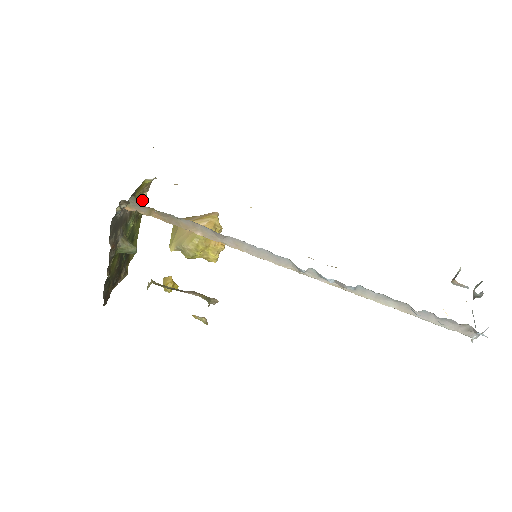
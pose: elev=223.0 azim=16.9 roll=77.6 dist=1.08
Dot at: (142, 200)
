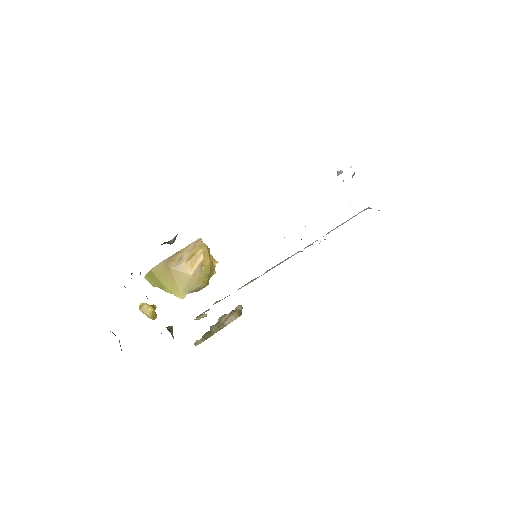
Dot at: occluded
